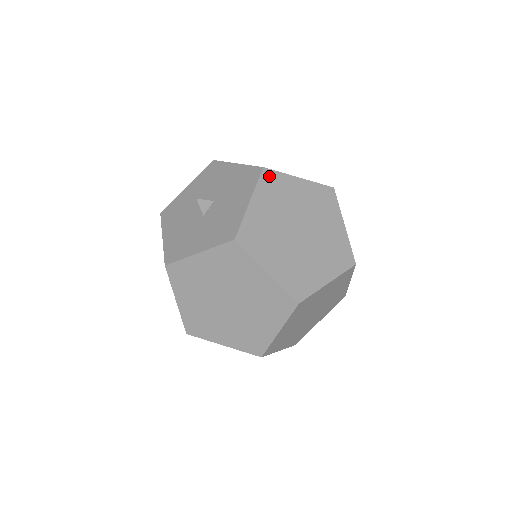
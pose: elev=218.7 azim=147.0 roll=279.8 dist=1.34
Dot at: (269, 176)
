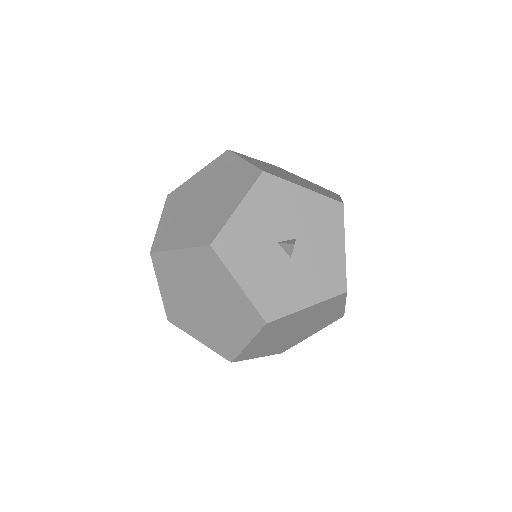
Dot at: occluded
